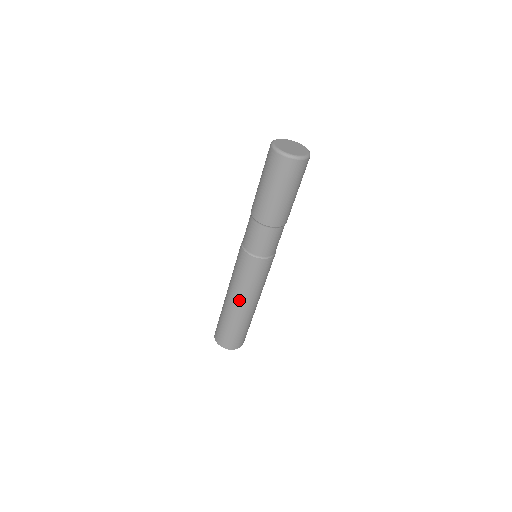
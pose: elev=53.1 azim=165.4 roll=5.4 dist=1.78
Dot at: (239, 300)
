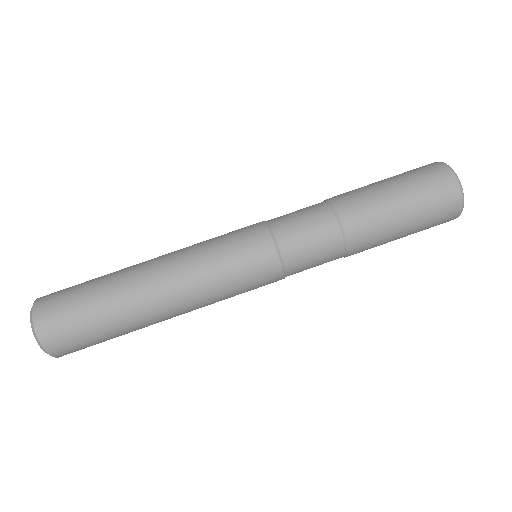
Dot at: (168, 269)
